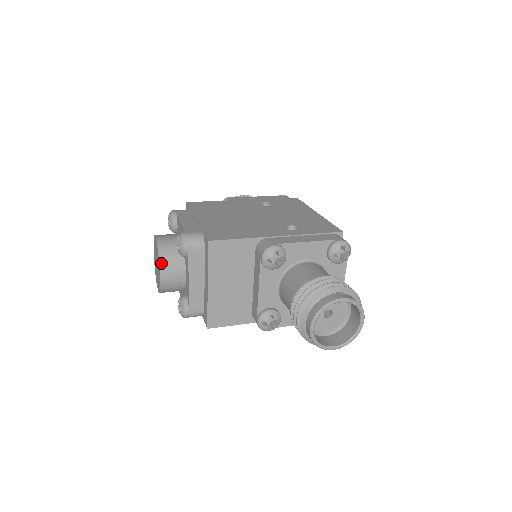
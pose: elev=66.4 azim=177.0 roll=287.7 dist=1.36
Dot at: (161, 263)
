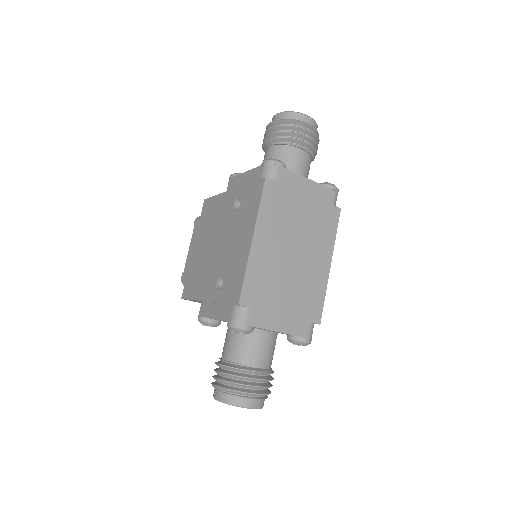
Dot at: occluded
